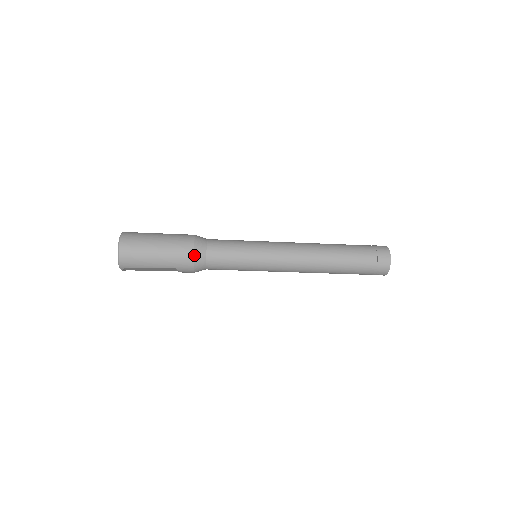
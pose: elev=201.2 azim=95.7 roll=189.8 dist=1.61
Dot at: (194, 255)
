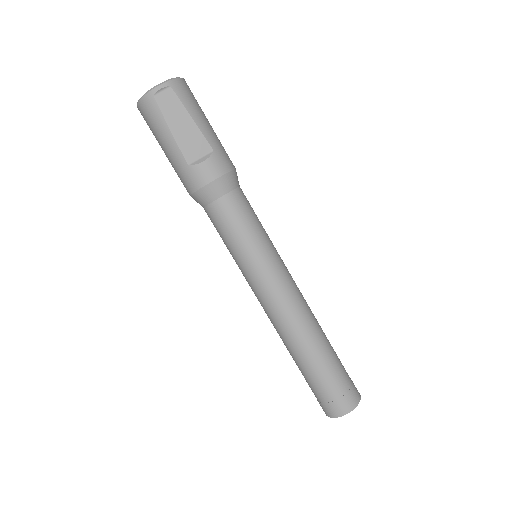
Dot at: (235, 169)
